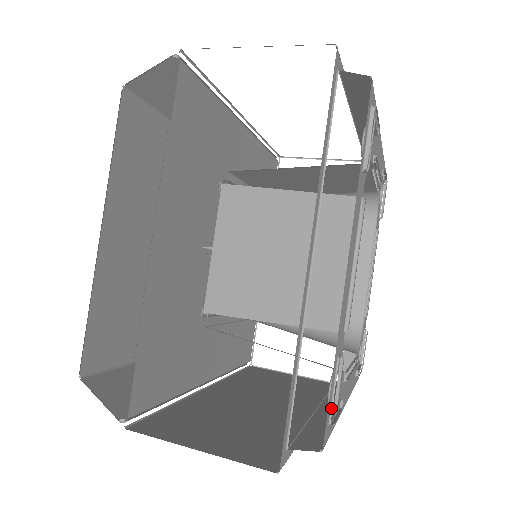
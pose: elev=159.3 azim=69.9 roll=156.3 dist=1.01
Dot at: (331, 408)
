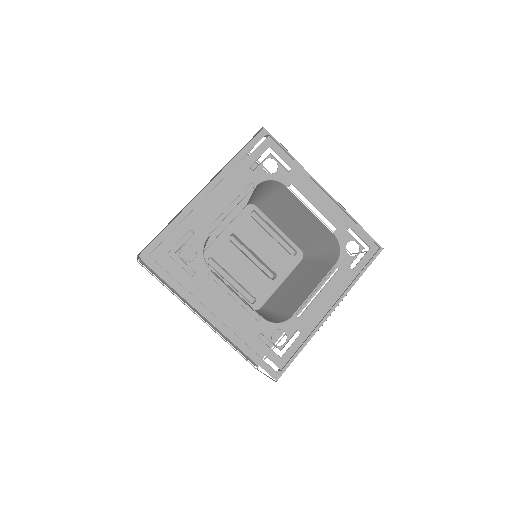
Dot at: occluded
